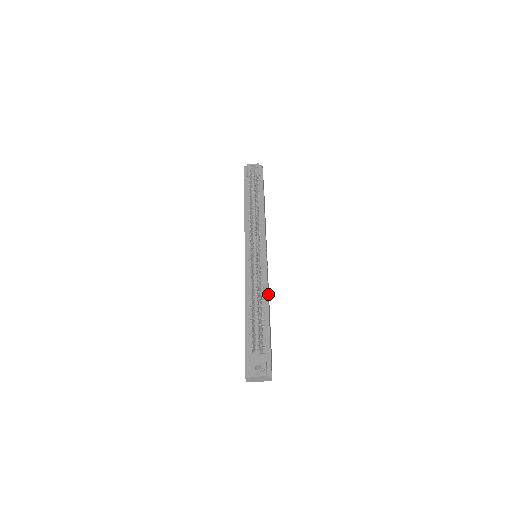
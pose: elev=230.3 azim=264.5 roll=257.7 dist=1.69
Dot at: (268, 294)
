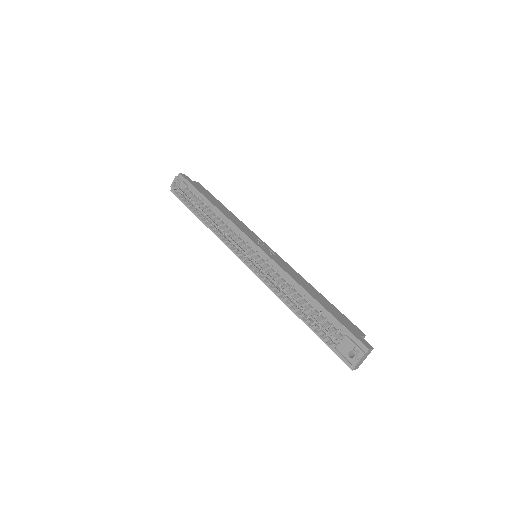
Dot at: (297, 278)
